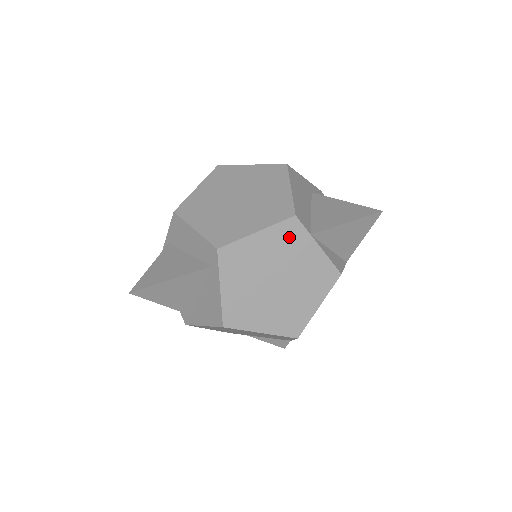
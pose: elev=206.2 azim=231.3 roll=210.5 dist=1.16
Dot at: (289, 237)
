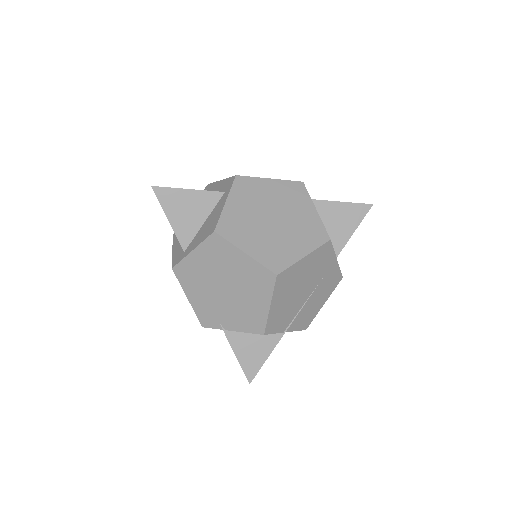
Dot at: (294, 193)
